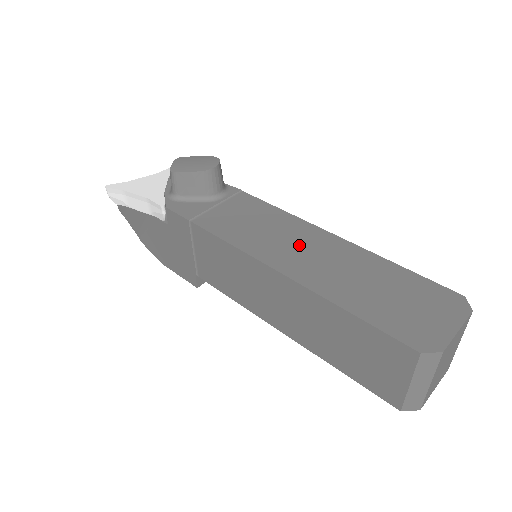
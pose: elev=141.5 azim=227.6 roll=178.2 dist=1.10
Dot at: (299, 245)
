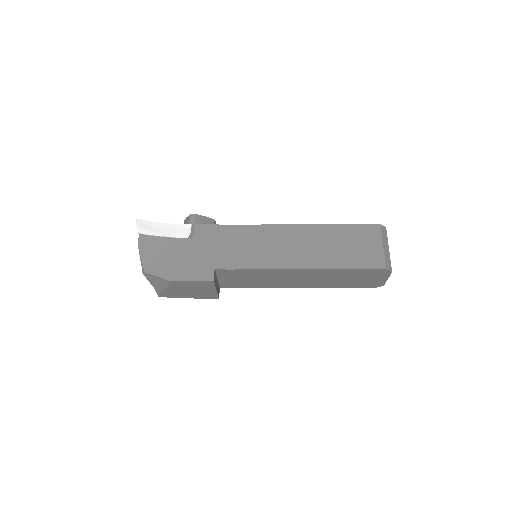
Dot at: occluded
